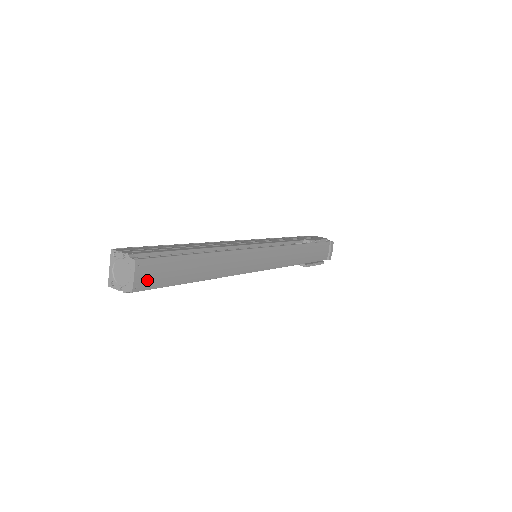
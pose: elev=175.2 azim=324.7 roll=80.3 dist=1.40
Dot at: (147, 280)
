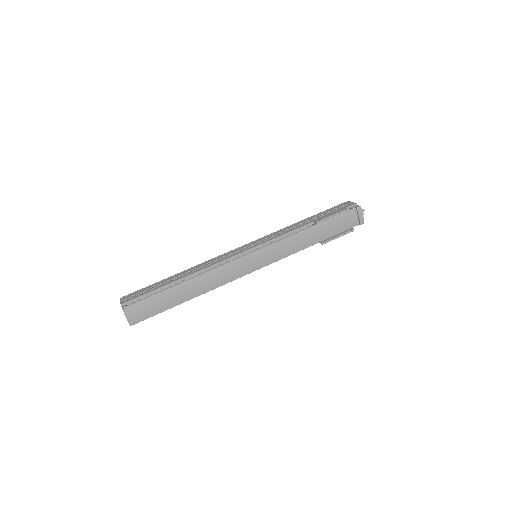
Dot at: (138, 316)
